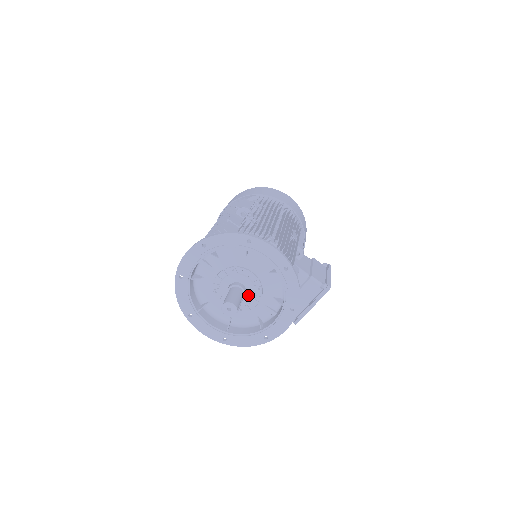
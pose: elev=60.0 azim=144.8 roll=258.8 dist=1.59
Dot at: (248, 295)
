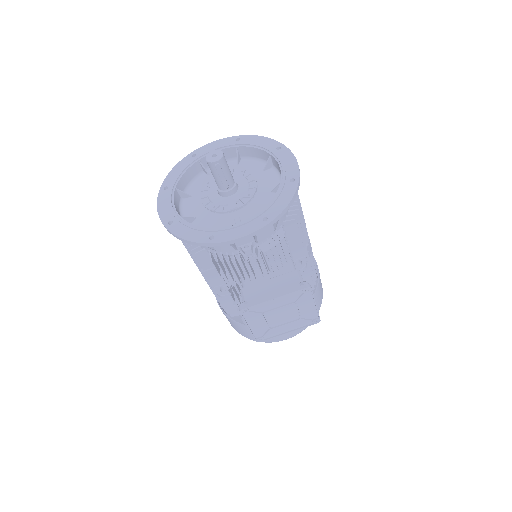
Dot at: (234, 196)
